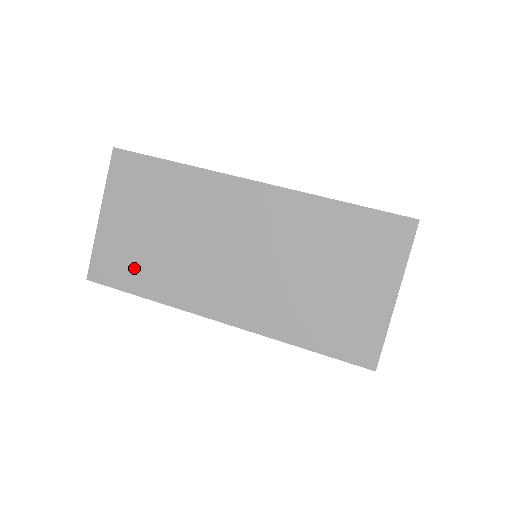
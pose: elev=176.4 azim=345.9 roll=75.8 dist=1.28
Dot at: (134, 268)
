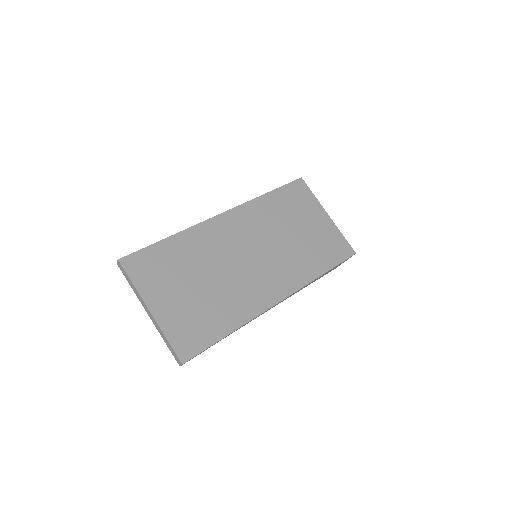
Dot at: (206, 322)
